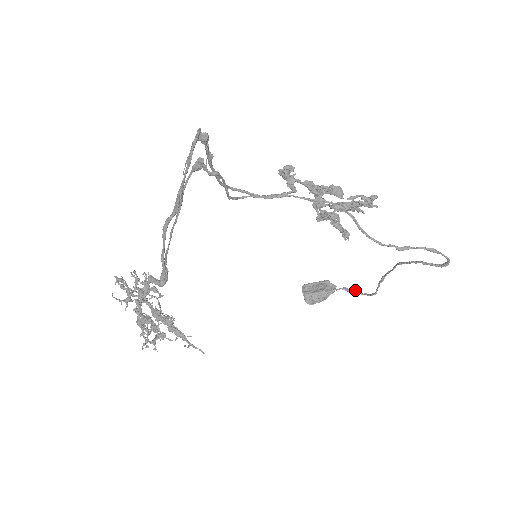
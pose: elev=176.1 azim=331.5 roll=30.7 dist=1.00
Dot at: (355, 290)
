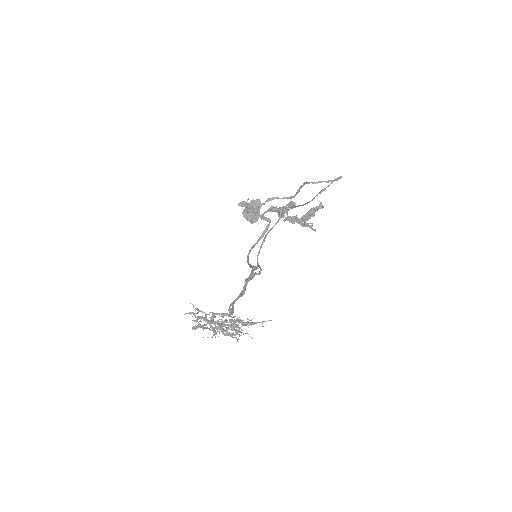
Dot at: (276, 198)
